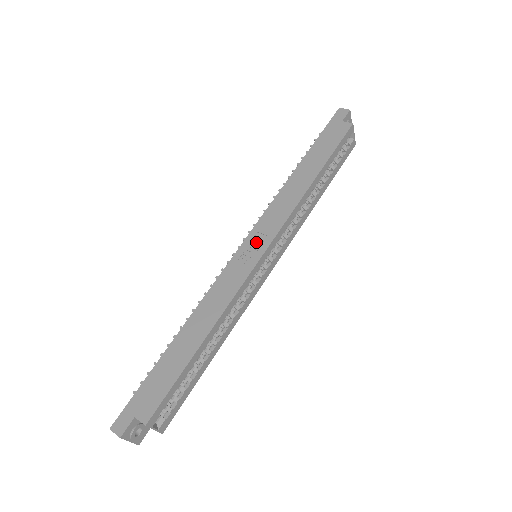
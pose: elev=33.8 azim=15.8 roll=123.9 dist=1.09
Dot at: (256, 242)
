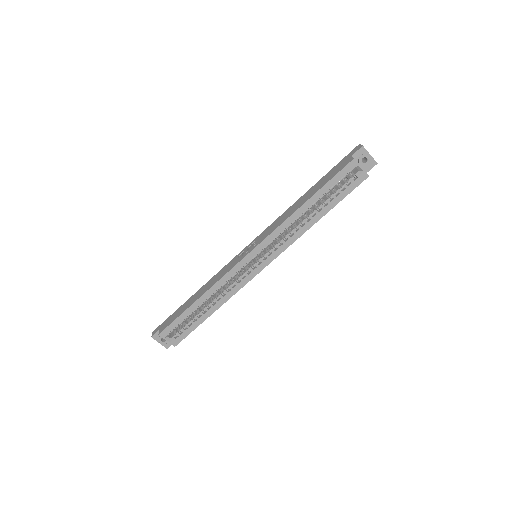
Dot at: (251, 246)
